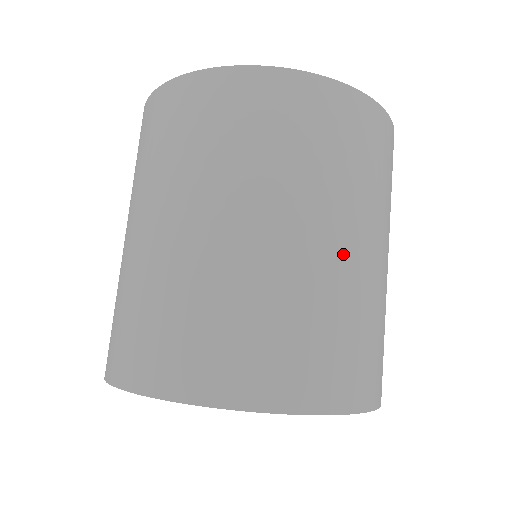
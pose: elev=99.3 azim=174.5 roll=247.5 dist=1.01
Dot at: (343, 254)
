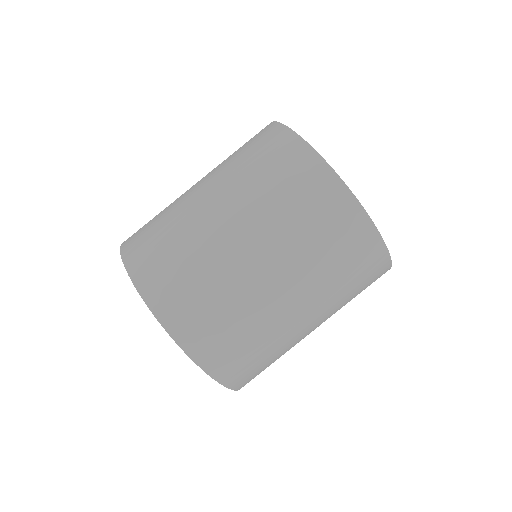
Dot at: (218, 225)
